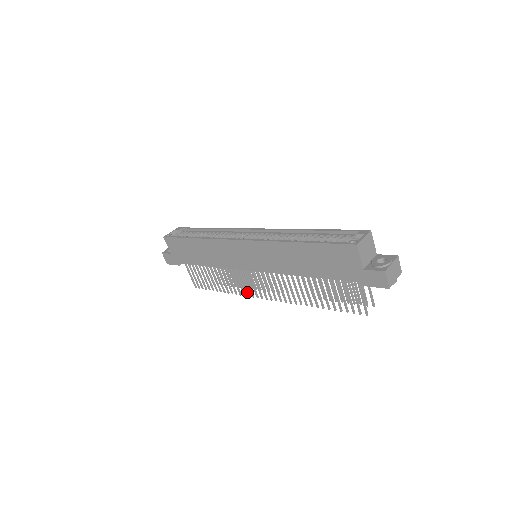
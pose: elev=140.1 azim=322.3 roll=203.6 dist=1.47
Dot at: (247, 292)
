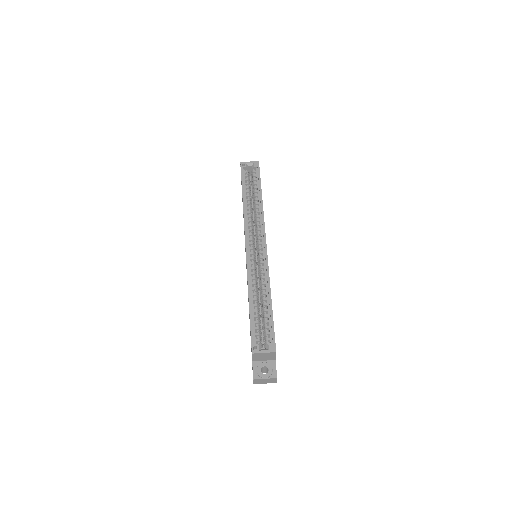
Dot at: occluded
